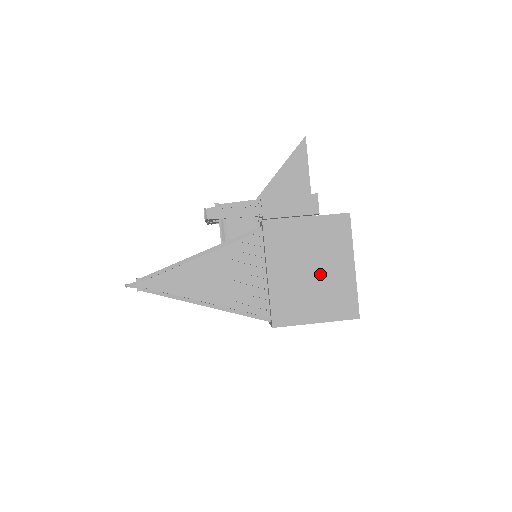
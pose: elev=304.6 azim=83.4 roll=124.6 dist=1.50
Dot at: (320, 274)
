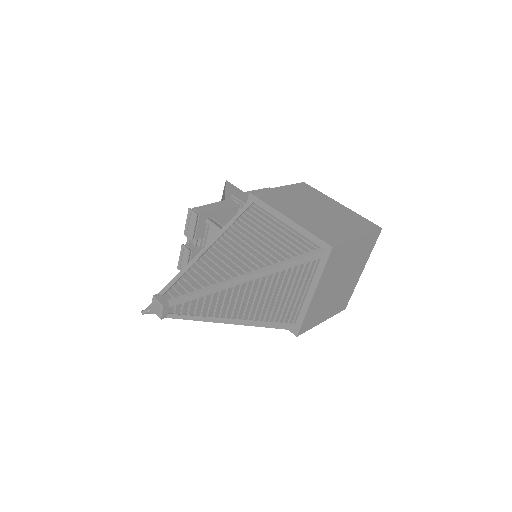
Dot at: (325, 211)
